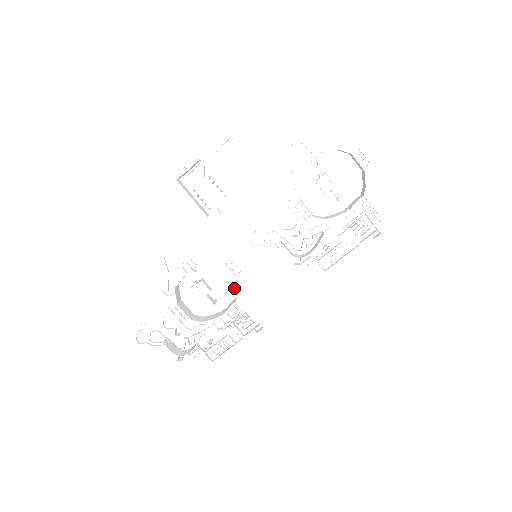
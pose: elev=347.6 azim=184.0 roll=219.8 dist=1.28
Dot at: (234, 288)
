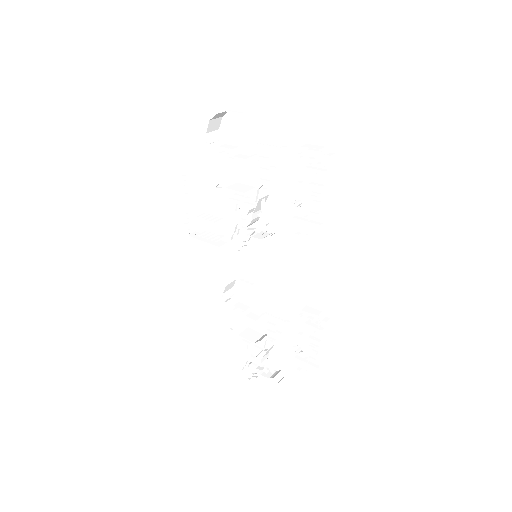
Dot at: (266, 295)
